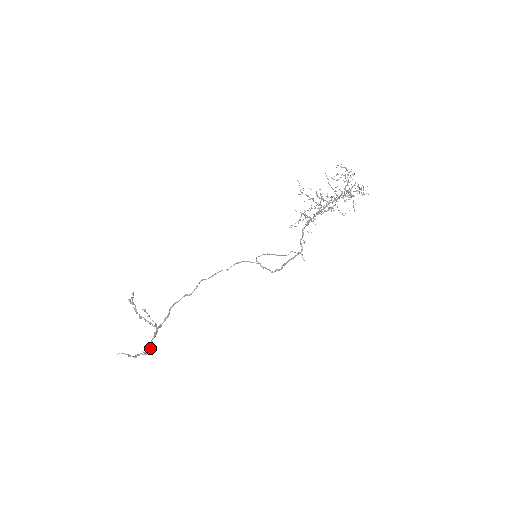
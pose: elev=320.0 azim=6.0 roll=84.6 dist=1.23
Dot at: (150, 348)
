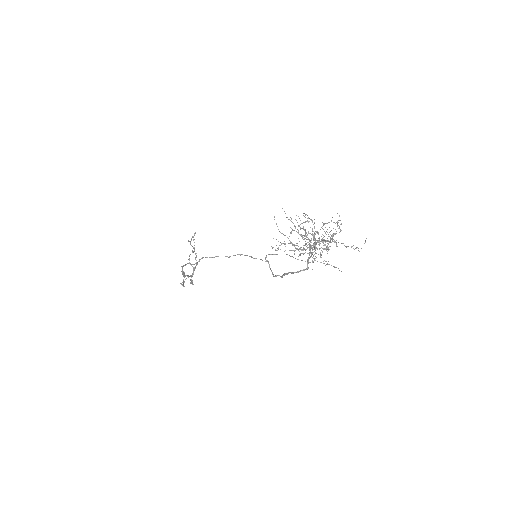
Dot at: (191, 282)
